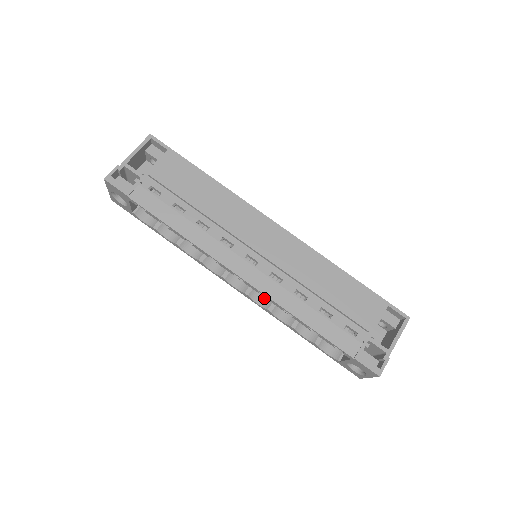
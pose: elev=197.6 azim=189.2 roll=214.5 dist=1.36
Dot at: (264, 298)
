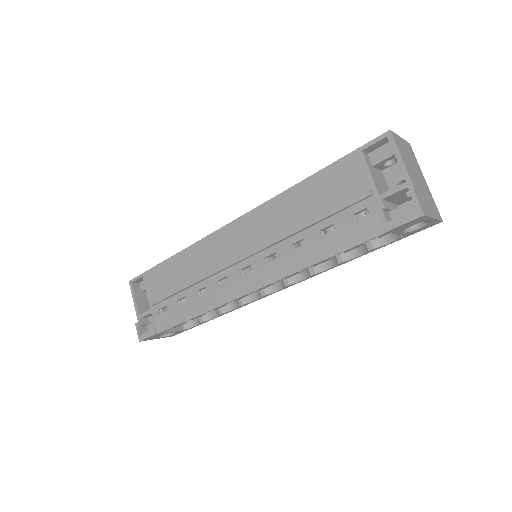
Dot at: occluded
